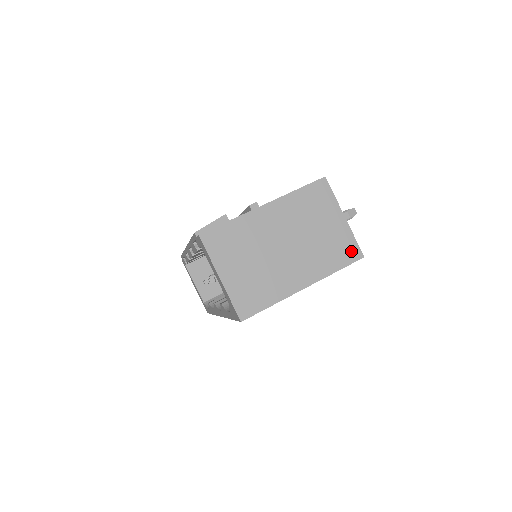
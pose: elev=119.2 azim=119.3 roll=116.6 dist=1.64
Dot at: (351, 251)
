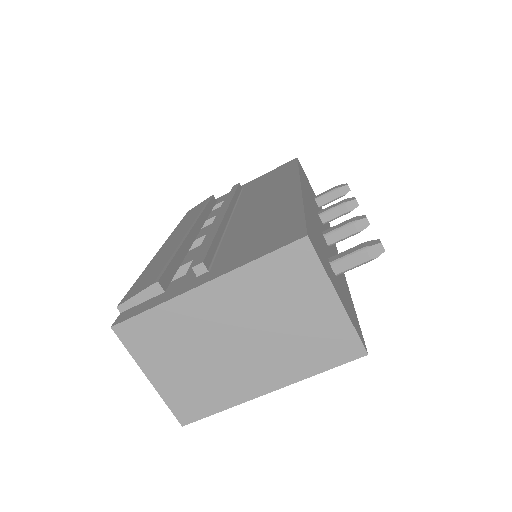
Dot at: (346, 346)
